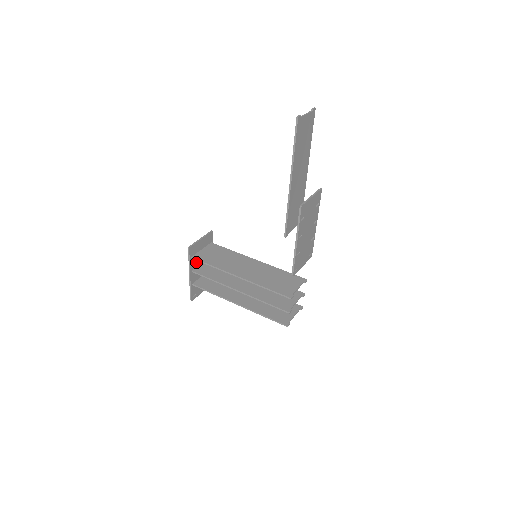
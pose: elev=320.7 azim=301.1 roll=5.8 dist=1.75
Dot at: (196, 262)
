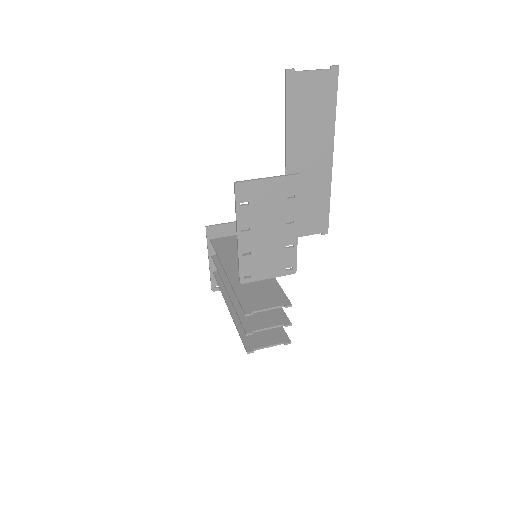
Dot at: occluded
